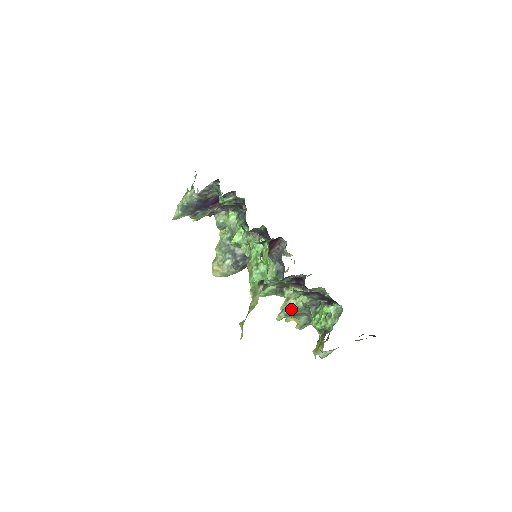
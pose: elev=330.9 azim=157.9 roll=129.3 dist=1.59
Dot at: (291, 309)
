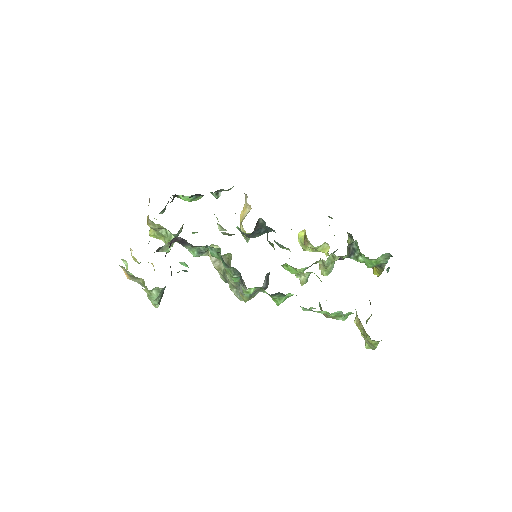
Dot at: (333, 267)
